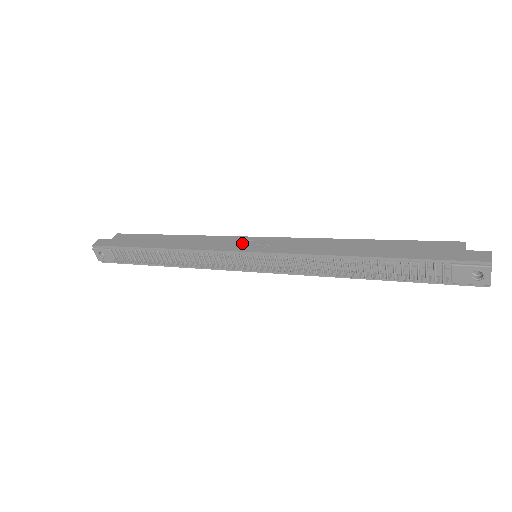
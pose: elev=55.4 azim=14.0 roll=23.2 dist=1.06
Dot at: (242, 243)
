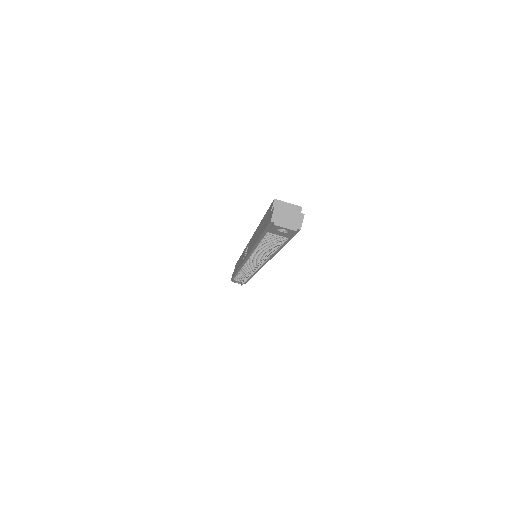
Dot at: (245, 253)
